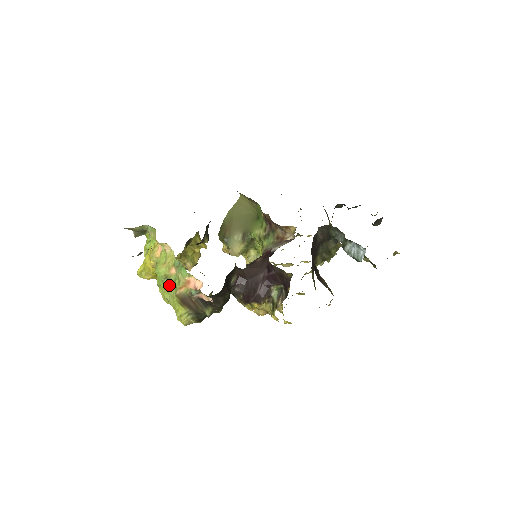
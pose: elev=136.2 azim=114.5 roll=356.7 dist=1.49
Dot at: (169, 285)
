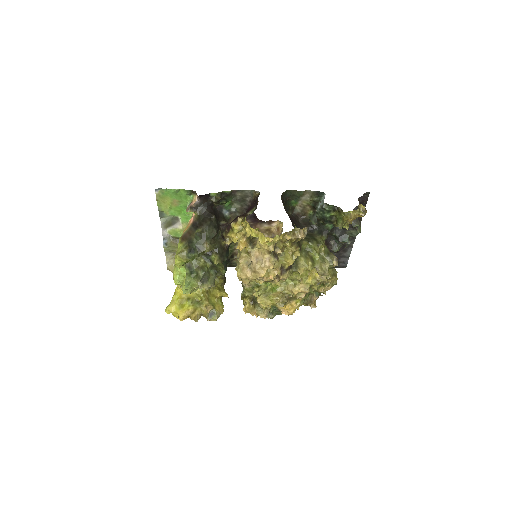
Dot at: occluded
